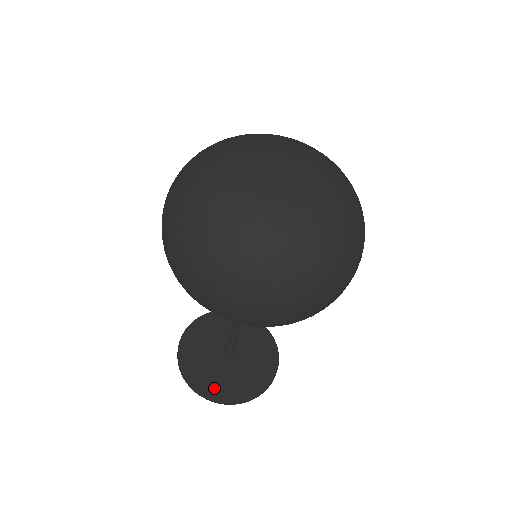
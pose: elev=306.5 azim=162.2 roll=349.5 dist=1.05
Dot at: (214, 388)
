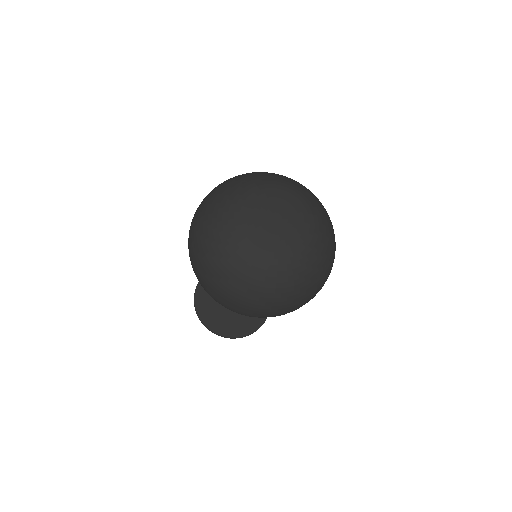
Dot at: (239, 329)
